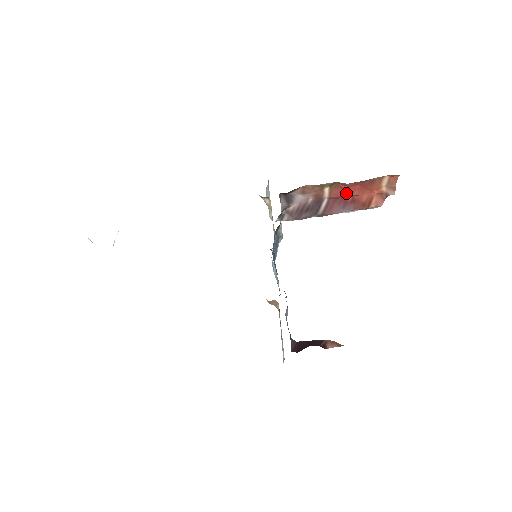
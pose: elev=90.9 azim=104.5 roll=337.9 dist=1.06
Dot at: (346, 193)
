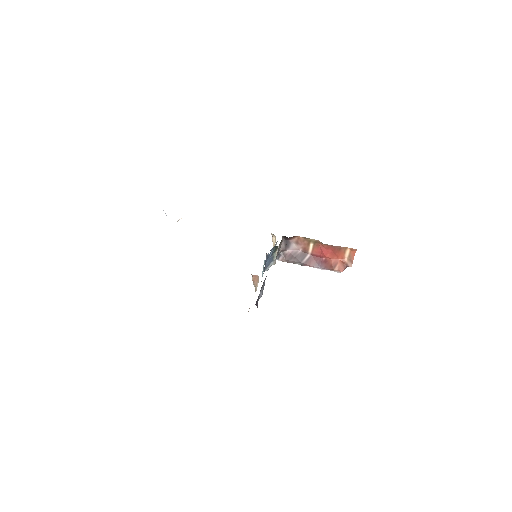
Dot at: (322, 253)
